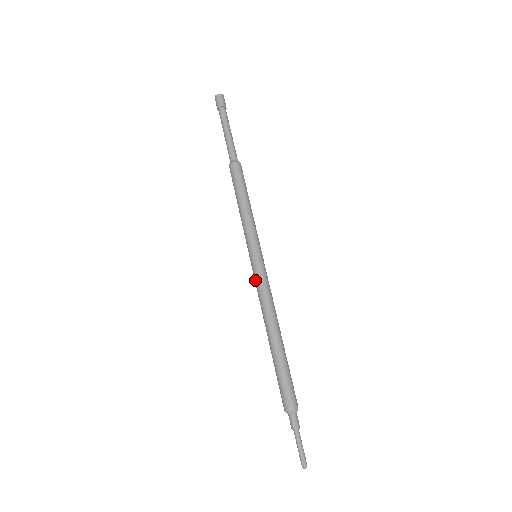
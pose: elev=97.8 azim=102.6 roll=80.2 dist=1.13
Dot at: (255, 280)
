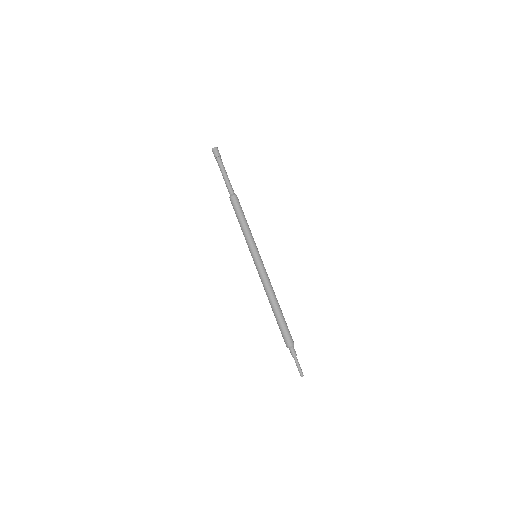
Dot at: (258, 271)
